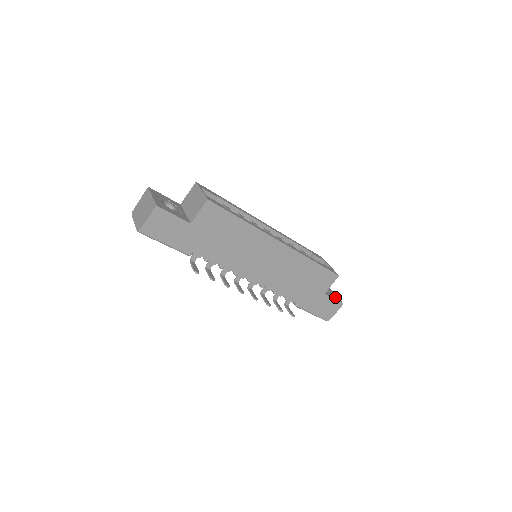
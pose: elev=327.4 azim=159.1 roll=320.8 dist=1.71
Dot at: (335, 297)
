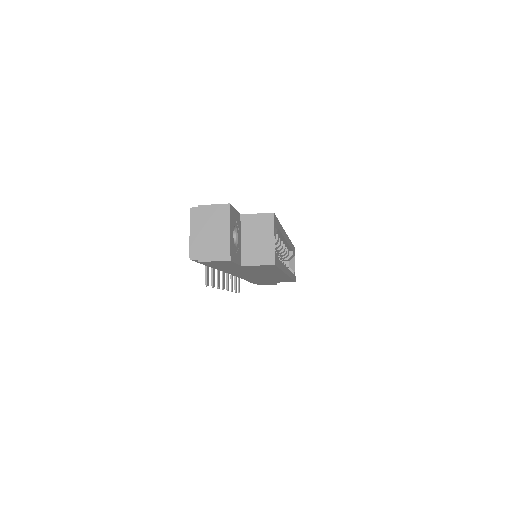
Dot at: occluded
